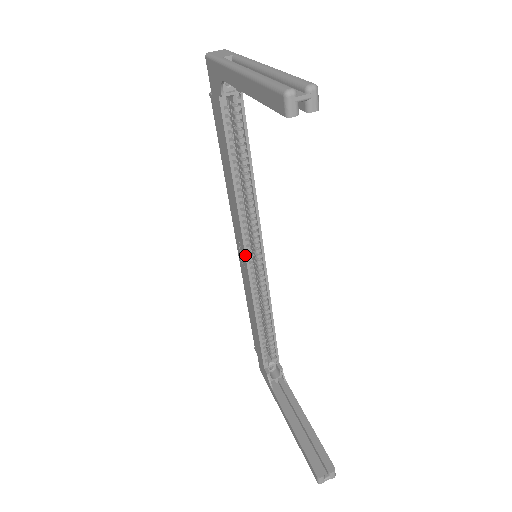
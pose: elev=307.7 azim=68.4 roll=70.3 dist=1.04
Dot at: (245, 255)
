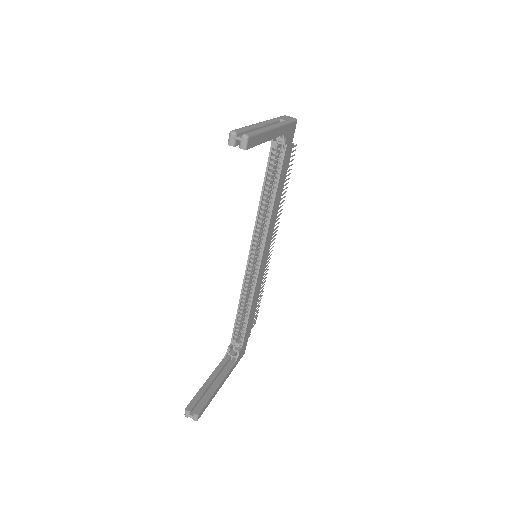
Dot at: (249, 250)
